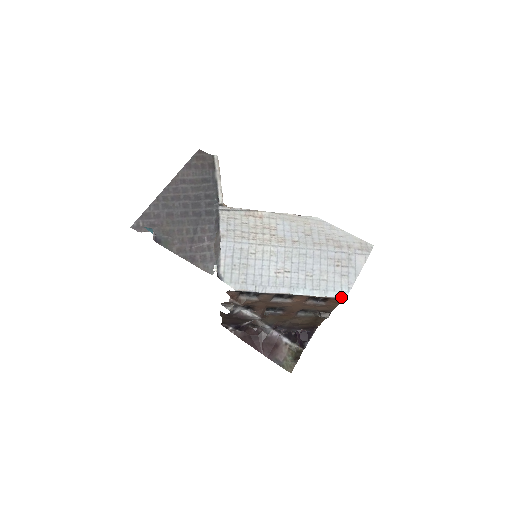
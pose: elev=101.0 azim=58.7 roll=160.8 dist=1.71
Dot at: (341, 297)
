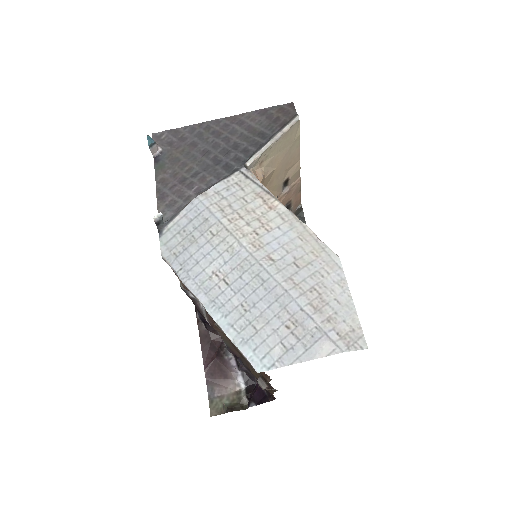
Dot at: (254, 366)
